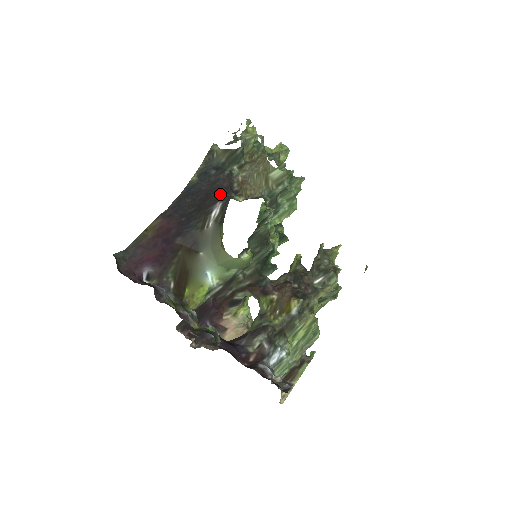
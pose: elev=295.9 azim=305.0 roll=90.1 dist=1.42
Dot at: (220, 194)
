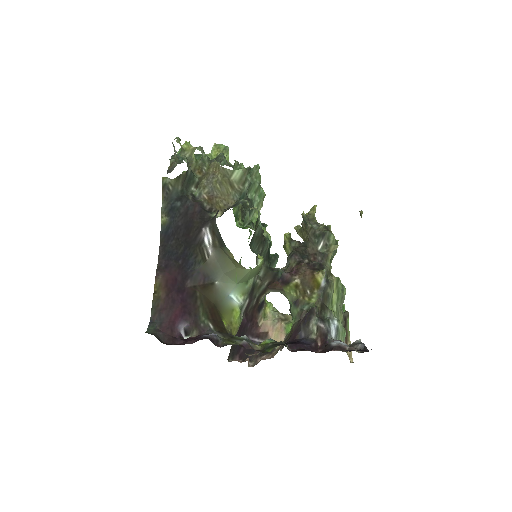
Dot at: (199, 220)
